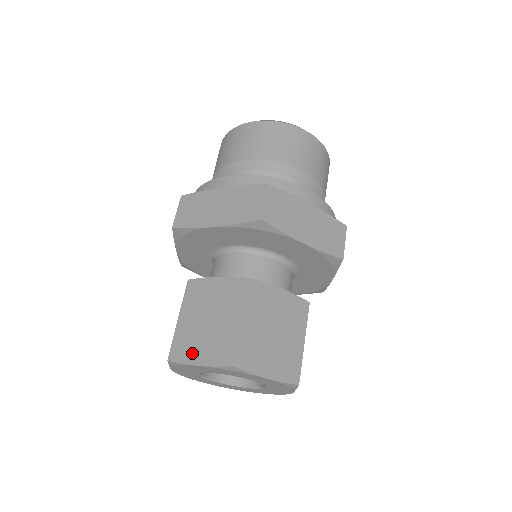
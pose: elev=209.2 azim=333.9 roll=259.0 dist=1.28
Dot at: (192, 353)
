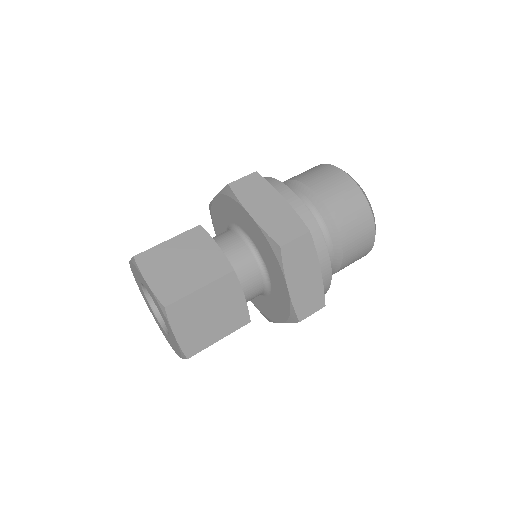
Dot at: occluded
